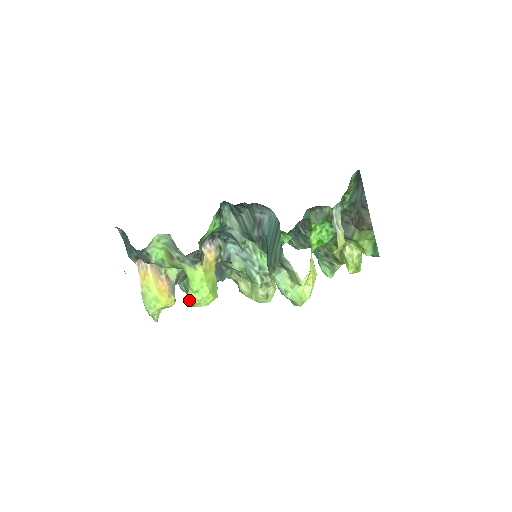
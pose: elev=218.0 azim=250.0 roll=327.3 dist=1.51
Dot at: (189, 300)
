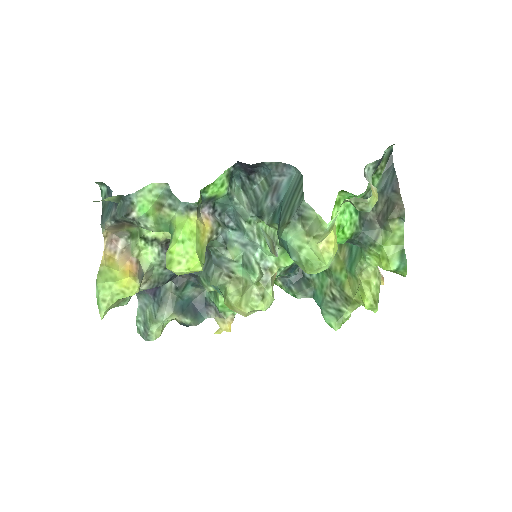
Dot at: (167, 255)
